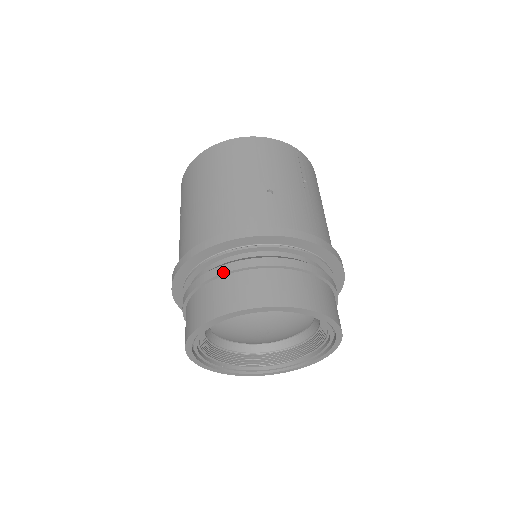
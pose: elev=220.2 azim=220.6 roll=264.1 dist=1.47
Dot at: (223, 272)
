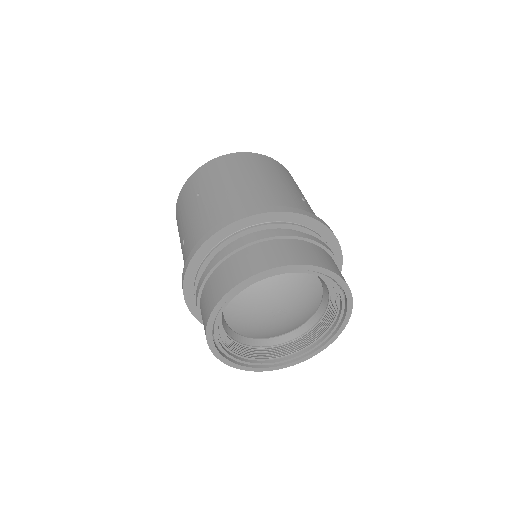
Dot at: (285, 235)
